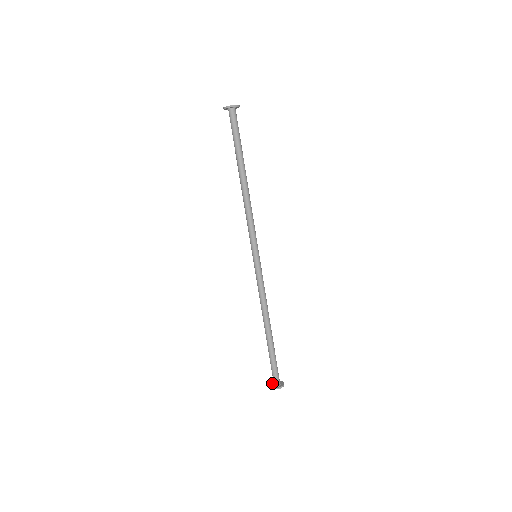
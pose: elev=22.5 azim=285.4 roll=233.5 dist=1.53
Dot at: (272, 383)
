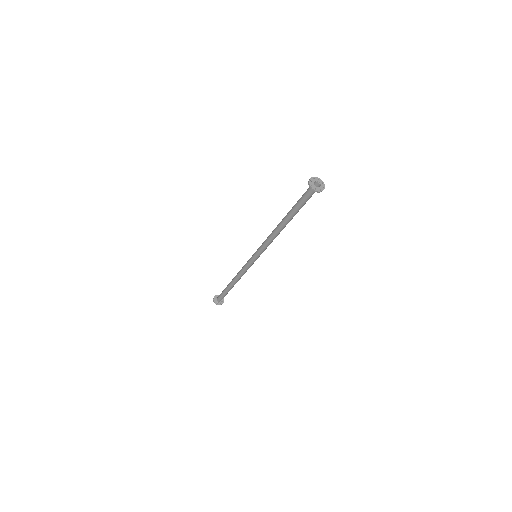
Dot at: (215, 298)
